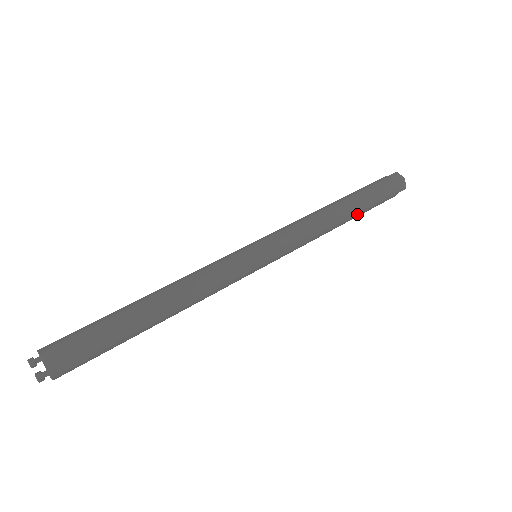
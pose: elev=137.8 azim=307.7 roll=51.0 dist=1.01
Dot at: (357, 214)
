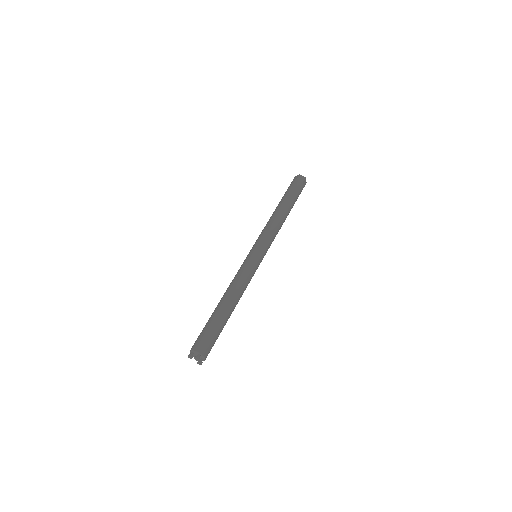
Dot at: (289, 205)
